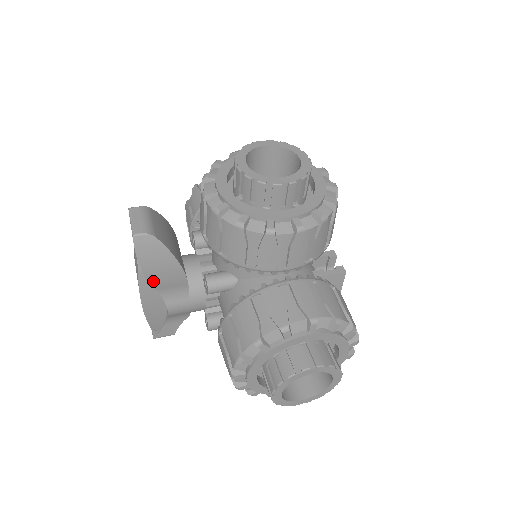
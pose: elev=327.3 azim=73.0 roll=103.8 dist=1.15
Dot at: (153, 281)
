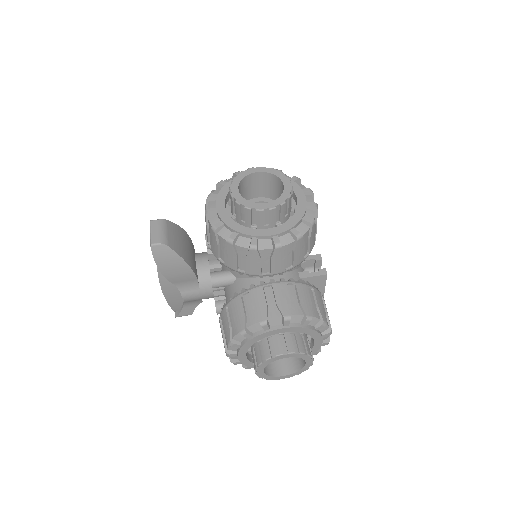
Dot at: (169, 277)
